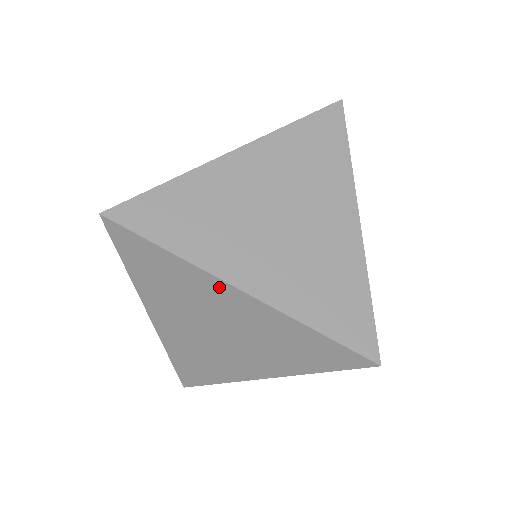
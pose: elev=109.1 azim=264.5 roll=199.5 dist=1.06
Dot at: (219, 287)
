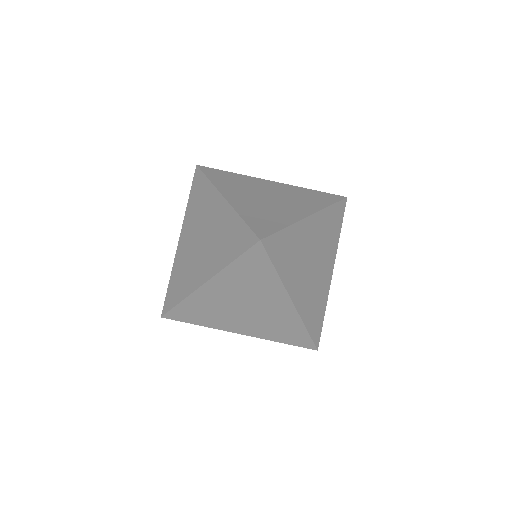
Dot at: (216, 198)
